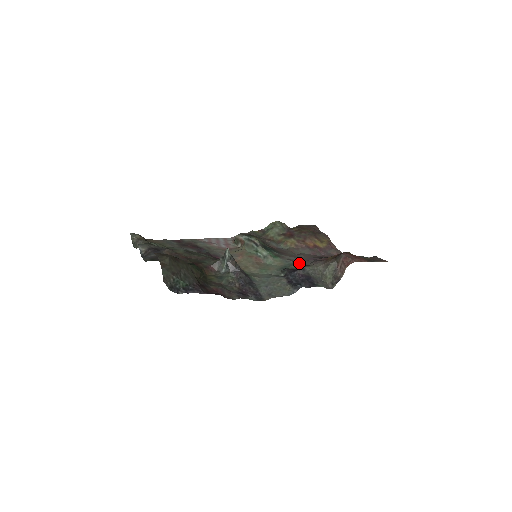
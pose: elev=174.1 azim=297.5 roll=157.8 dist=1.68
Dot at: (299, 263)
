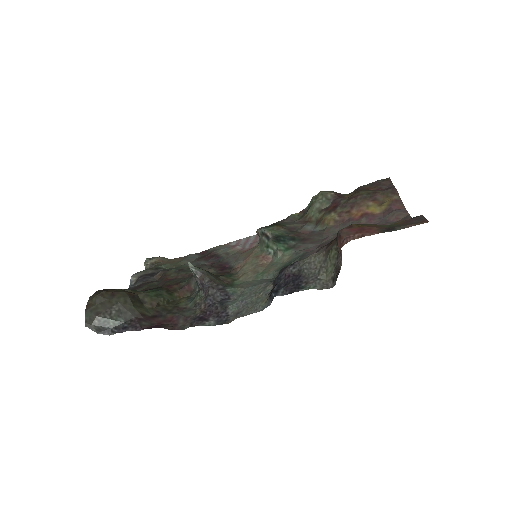
Dot at: (306, 254)
